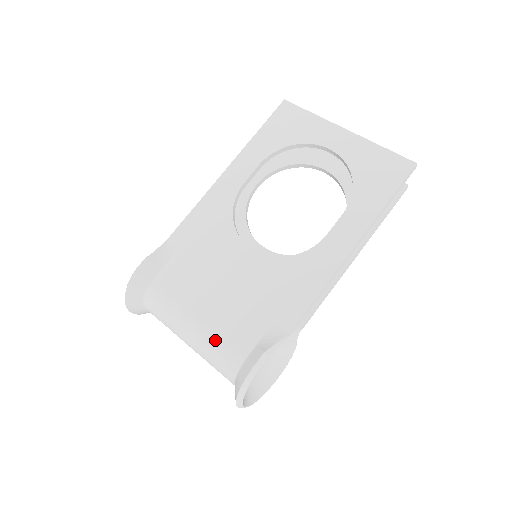
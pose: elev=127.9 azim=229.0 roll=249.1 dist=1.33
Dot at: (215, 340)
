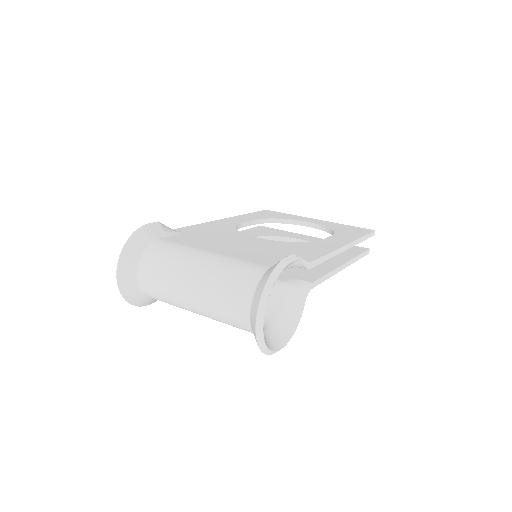
Dot at: (233, 261)
